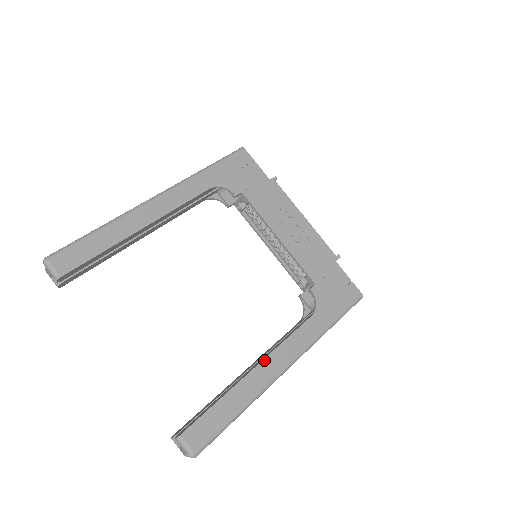
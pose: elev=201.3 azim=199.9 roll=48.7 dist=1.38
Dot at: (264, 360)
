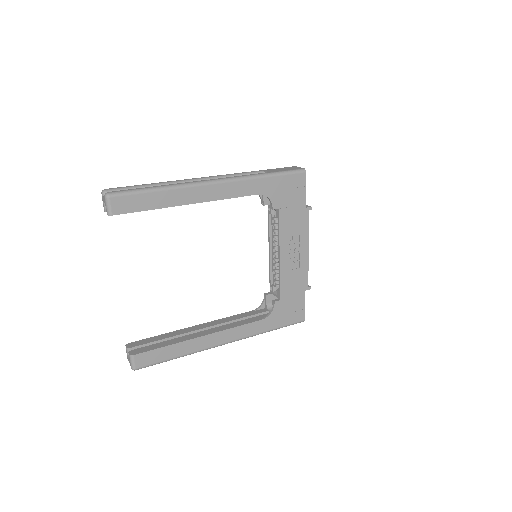
Dot at: (213, 334)
